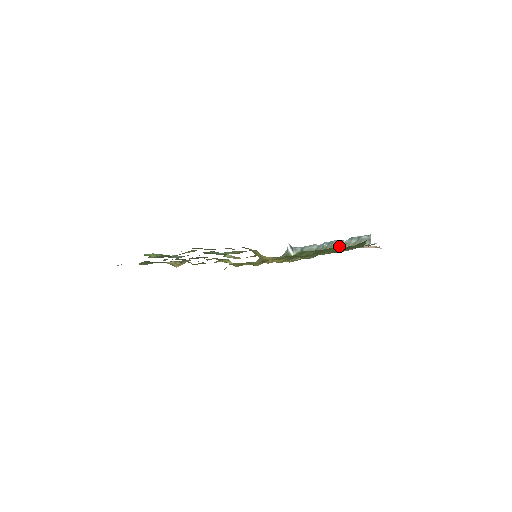
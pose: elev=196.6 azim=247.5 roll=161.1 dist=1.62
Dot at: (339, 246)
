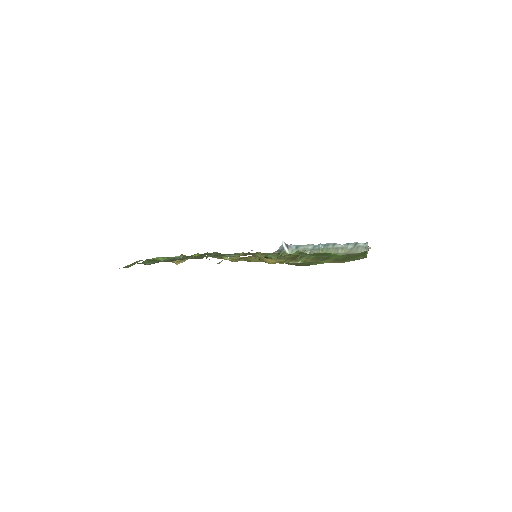
Dot at: (336, 250)
